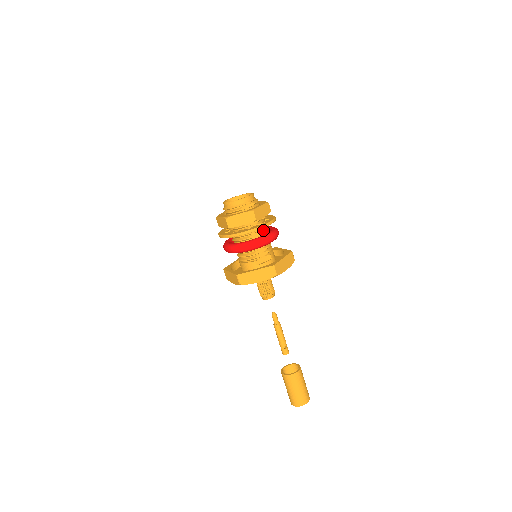
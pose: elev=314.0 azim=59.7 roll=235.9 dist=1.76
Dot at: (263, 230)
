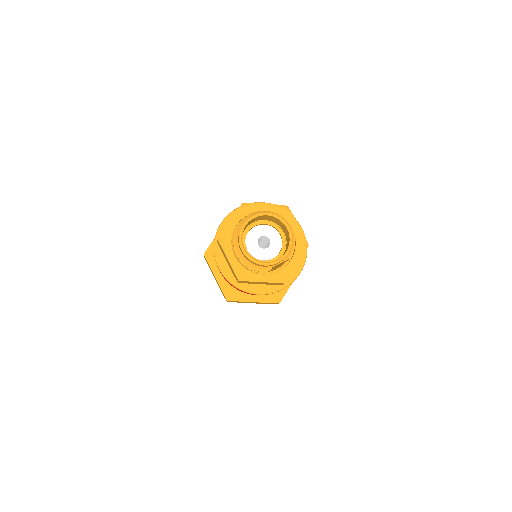
Dot at: occluded
